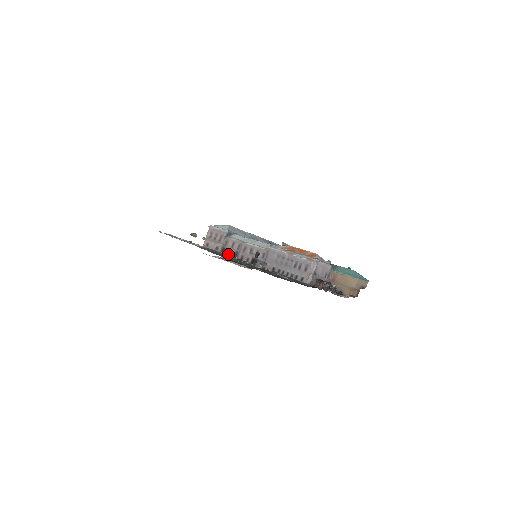
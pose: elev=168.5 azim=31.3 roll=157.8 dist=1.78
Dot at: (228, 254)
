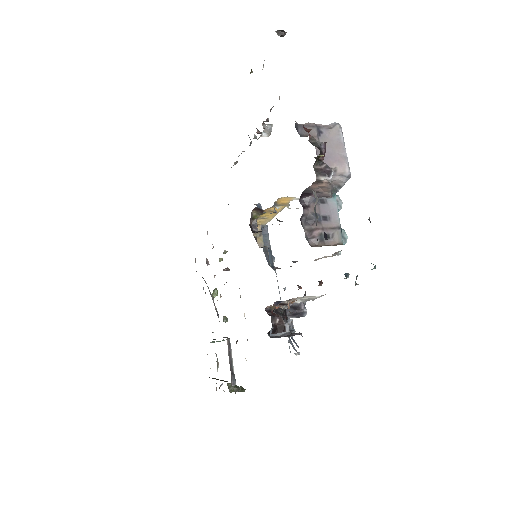
Dot at: occluded
